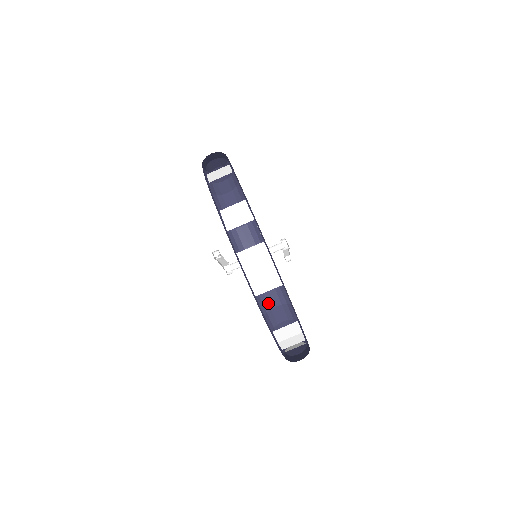
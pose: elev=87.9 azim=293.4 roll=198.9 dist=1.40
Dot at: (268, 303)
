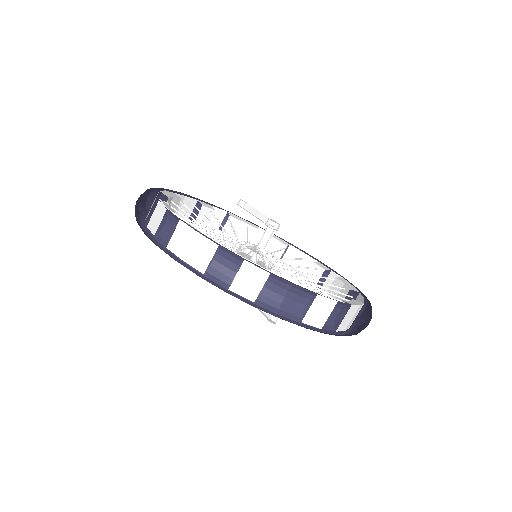
Dot at: occluded
